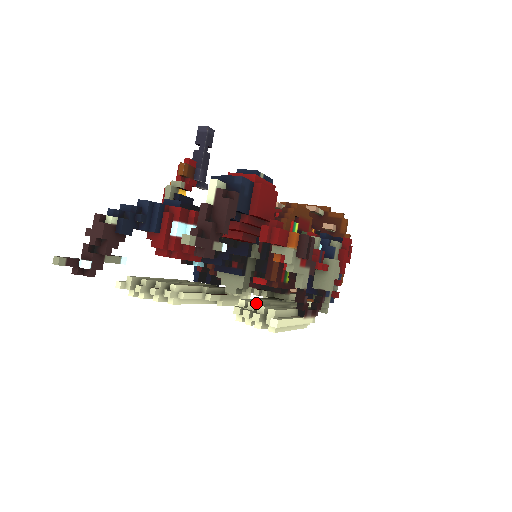
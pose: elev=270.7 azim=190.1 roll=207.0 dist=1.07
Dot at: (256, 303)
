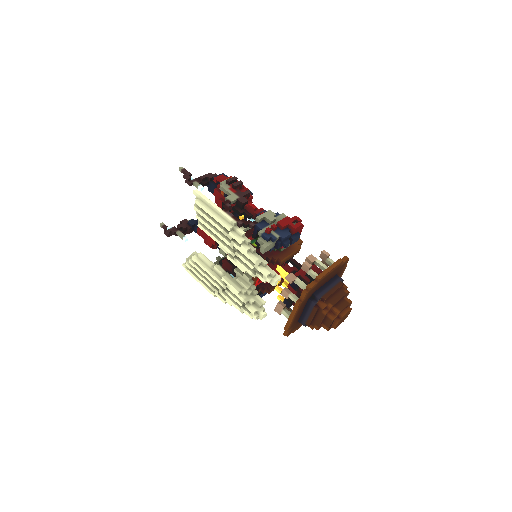
Dot at: occluded
